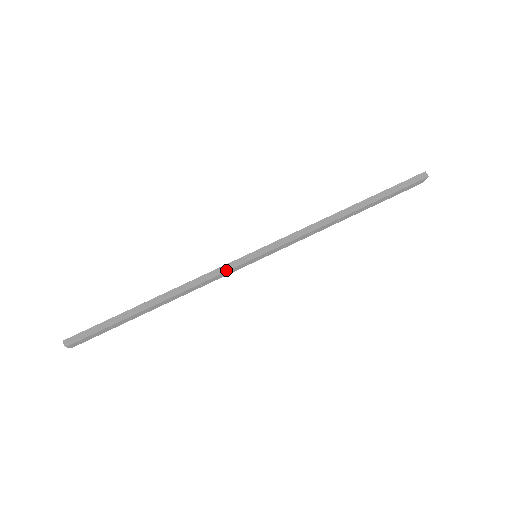
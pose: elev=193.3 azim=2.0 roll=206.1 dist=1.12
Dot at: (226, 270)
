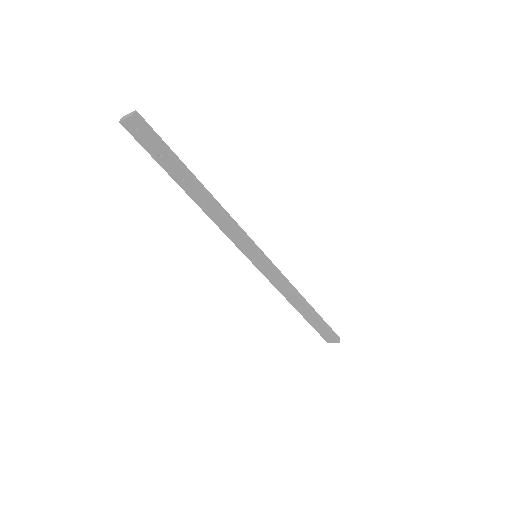
Dot at: (245, 237)
